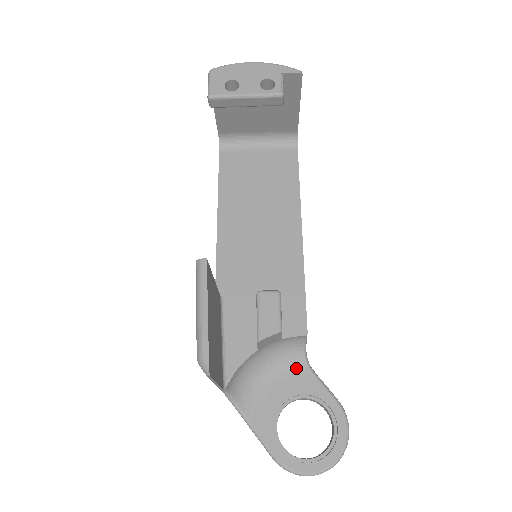
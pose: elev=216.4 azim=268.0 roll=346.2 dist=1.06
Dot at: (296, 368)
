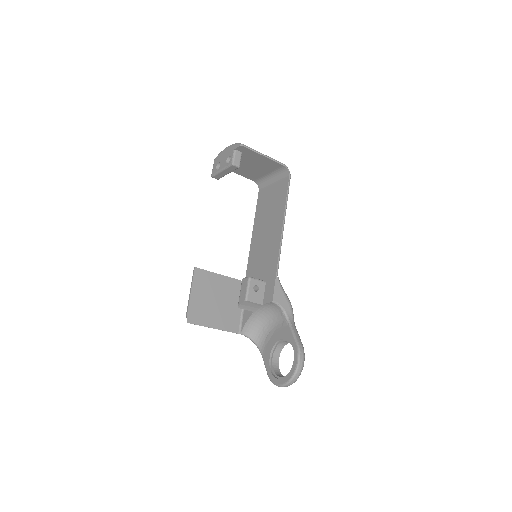
Dot at: (282, 322)
